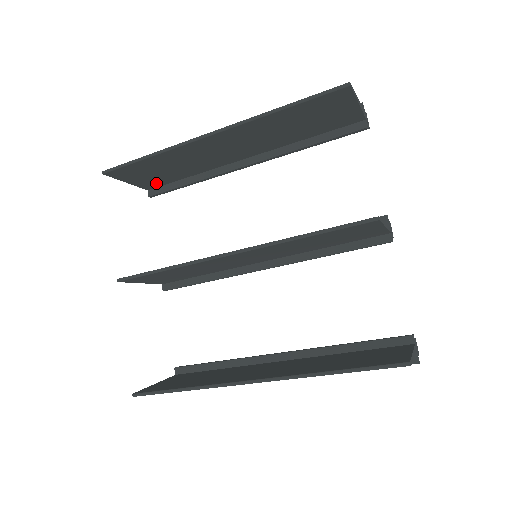
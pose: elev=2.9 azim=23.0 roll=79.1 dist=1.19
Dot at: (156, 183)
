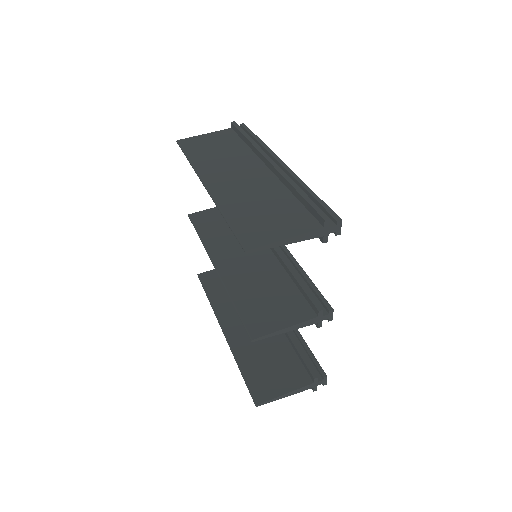
Dot at: occluded
